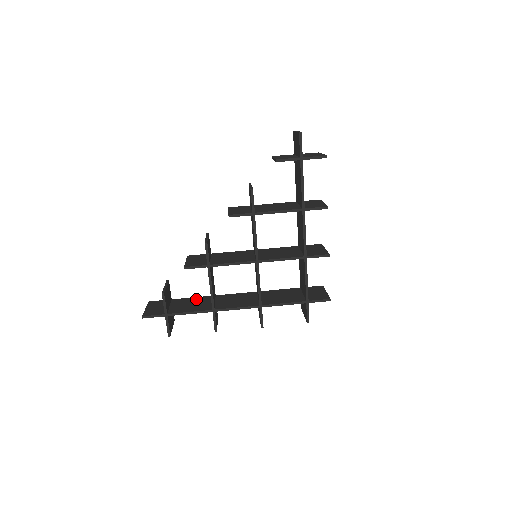
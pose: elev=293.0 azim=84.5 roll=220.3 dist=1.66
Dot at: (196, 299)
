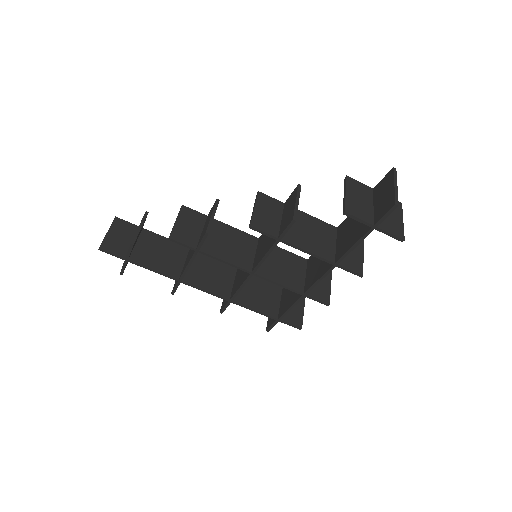
Dot at: (169, 245)
